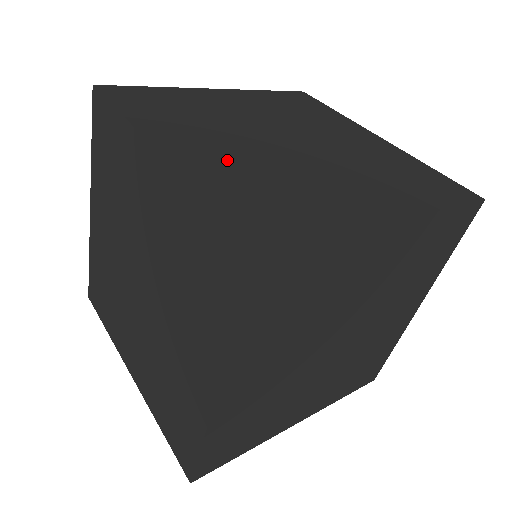
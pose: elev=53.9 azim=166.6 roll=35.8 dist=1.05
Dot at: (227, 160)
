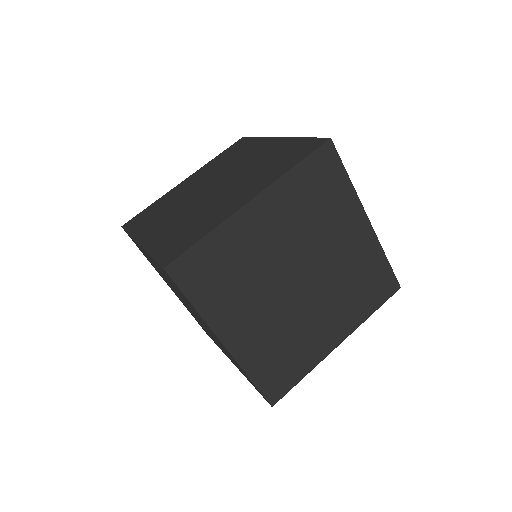
Dot at: (170, 226)
